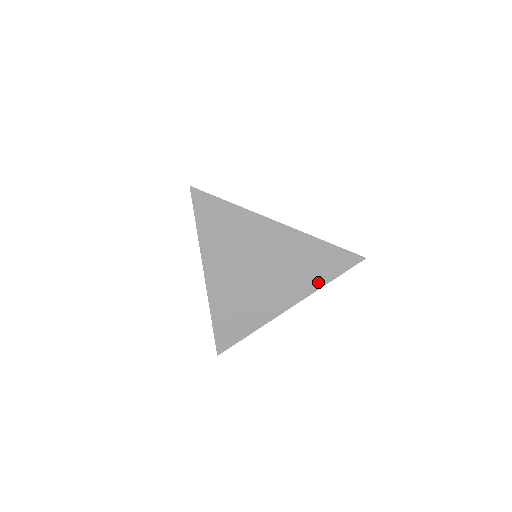
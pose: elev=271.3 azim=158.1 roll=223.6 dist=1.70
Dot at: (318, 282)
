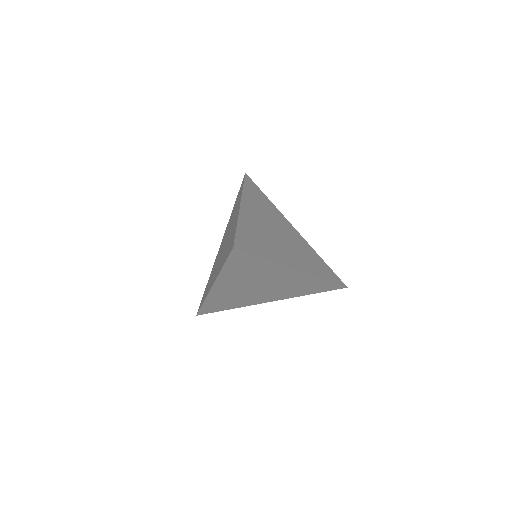
Dot at: (302, 294)
